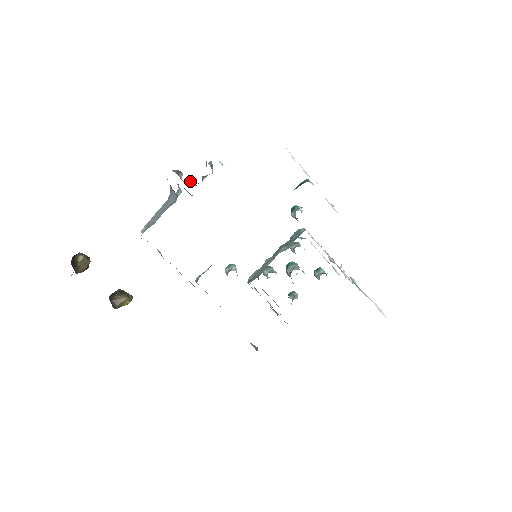
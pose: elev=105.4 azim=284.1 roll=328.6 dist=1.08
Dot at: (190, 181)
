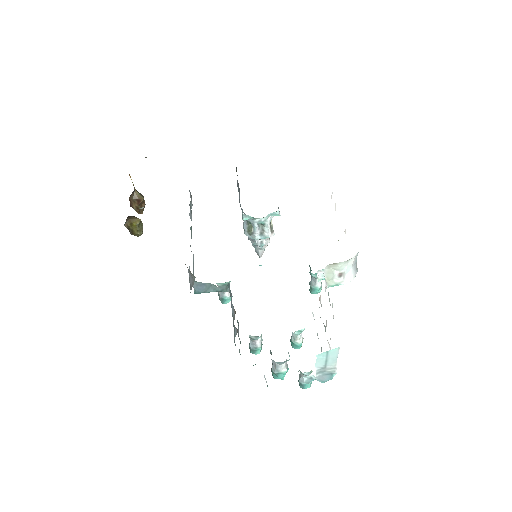
Dot at: (249, 229)
